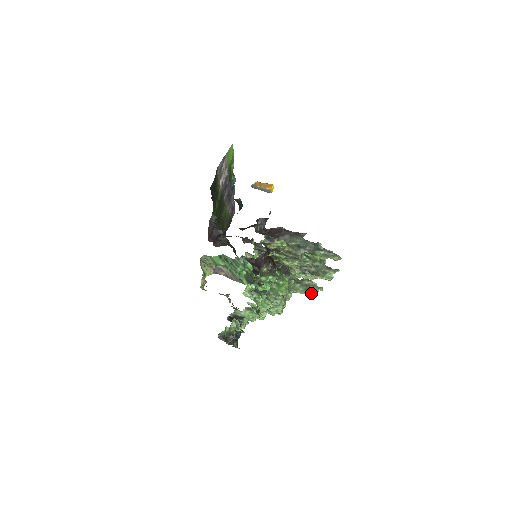
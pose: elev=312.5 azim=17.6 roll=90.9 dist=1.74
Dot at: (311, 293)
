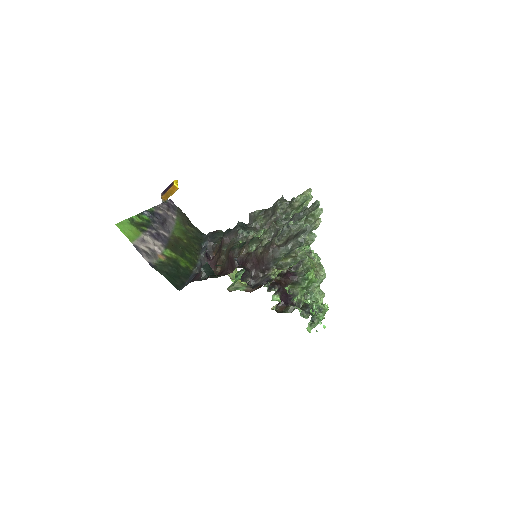
Dot at: (308, 202)
